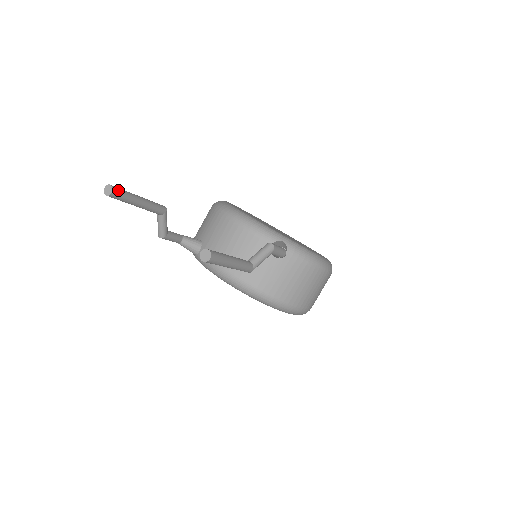
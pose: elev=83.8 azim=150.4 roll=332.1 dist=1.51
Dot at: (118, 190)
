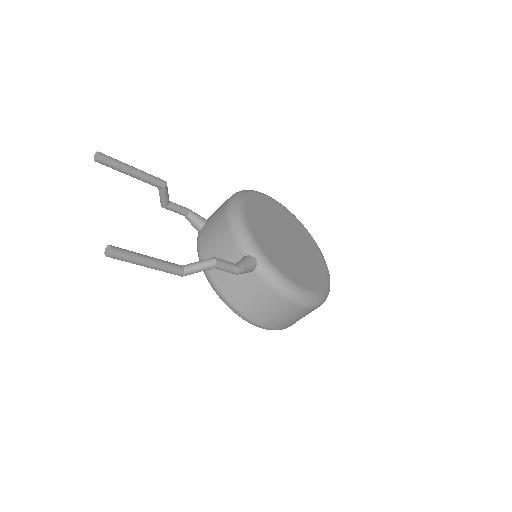
Dot at: (105, 159)
